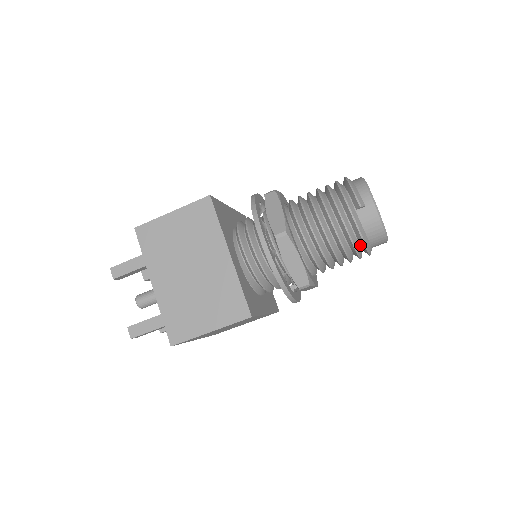
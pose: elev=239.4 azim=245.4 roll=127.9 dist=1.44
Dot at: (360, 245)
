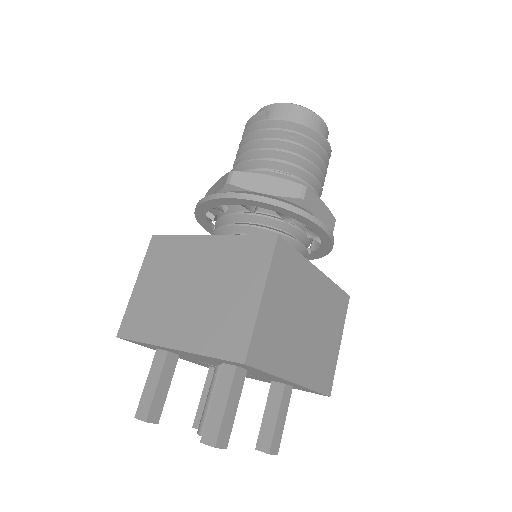
Dot at: occluded
